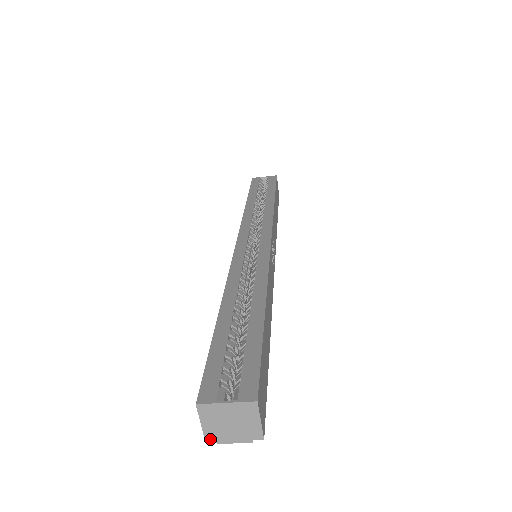
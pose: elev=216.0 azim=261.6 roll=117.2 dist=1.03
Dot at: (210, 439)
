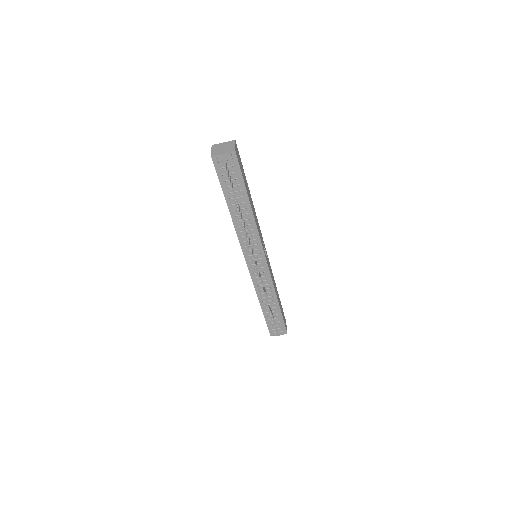
Dot at: (213, 155)
